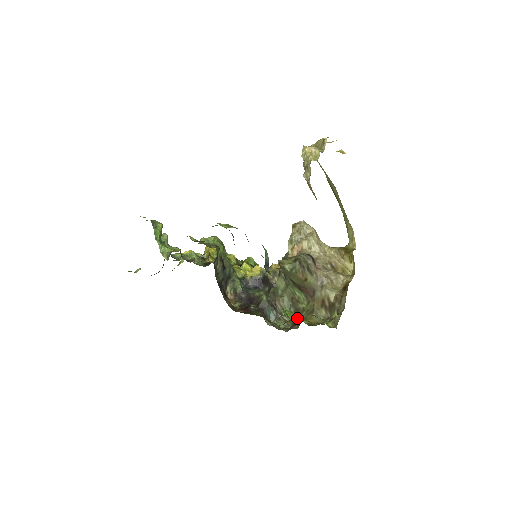
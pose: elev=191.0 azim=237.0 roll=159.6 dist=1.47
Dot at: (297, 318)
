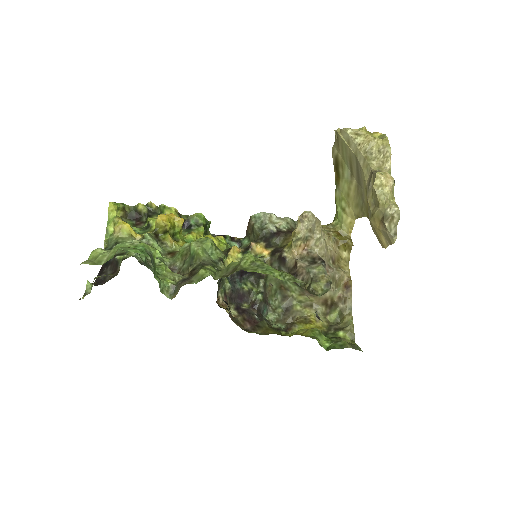
Dot at: (322, 338)
